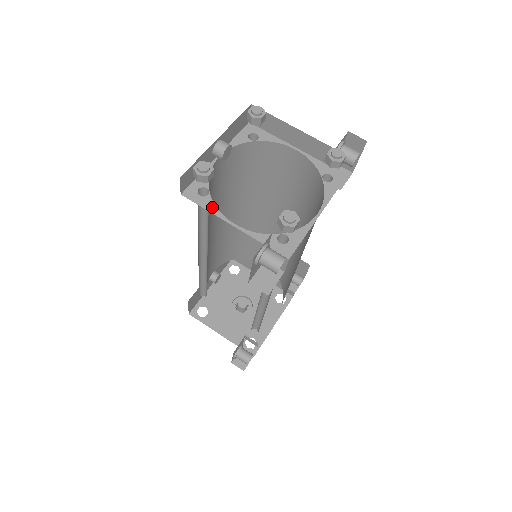
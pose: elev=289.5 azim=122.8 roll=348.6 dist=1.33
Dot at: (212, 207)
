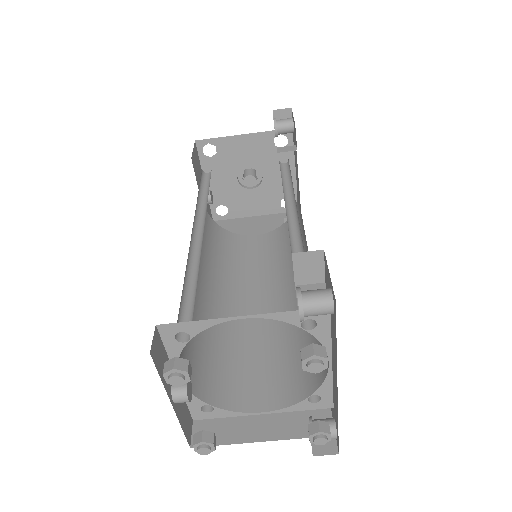
Dot at: (229, 414)
